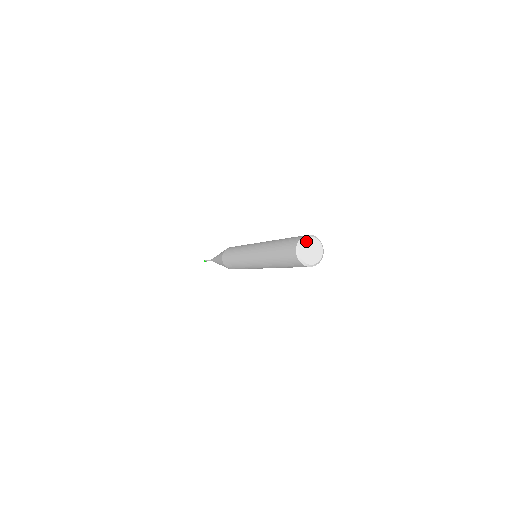
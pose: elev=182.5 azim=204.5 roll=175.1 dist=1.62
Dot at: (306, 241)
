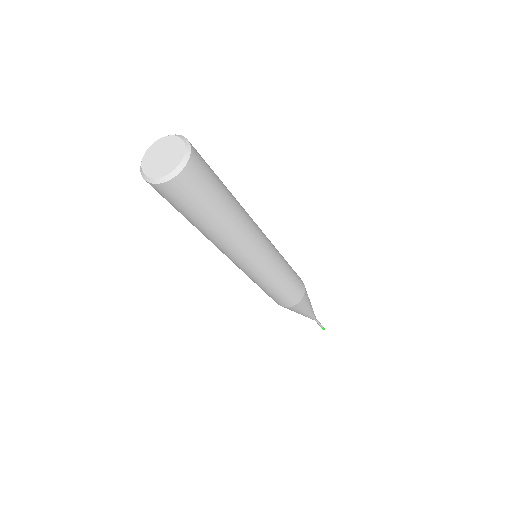
Dot at: (166, 140)
